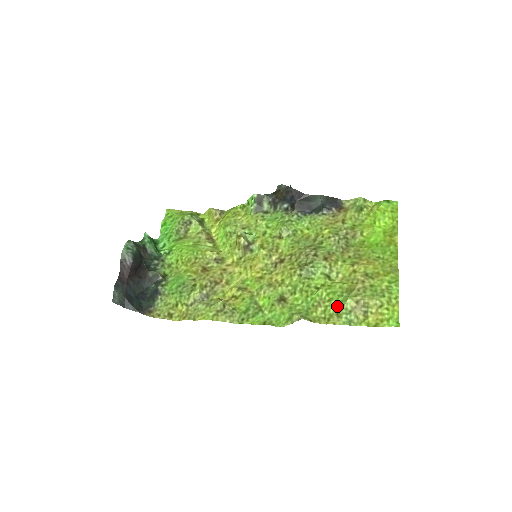
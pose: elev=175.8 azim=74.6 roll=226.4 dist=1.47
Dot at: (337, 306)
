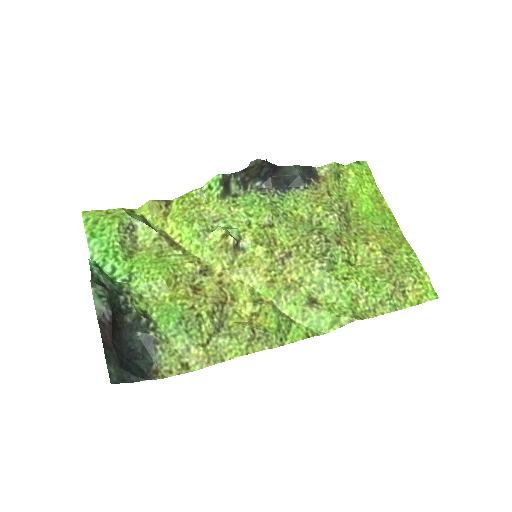
Dot at: (377, 294)
